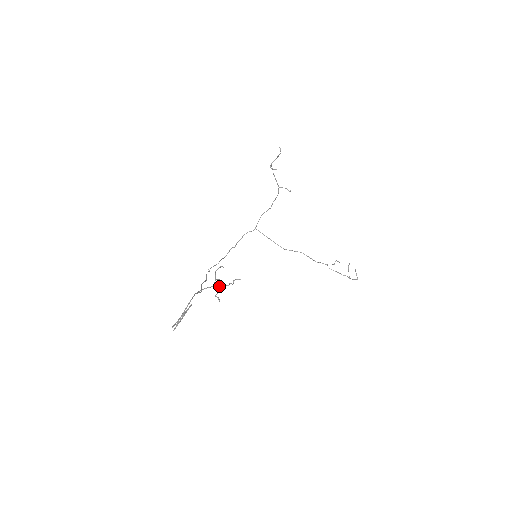
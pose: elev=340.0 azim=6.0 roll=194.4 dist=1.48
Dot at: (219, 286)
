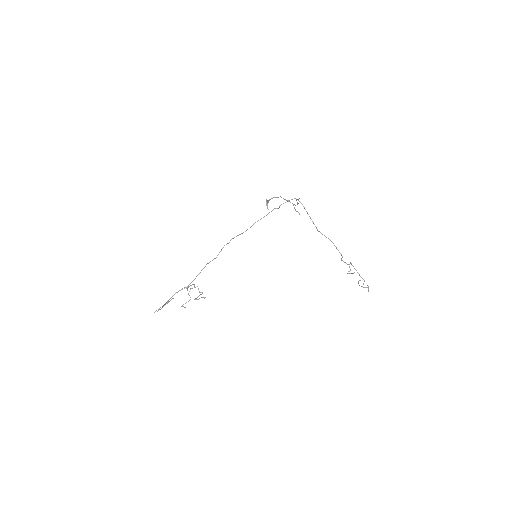
Dot at: (190, 297)
